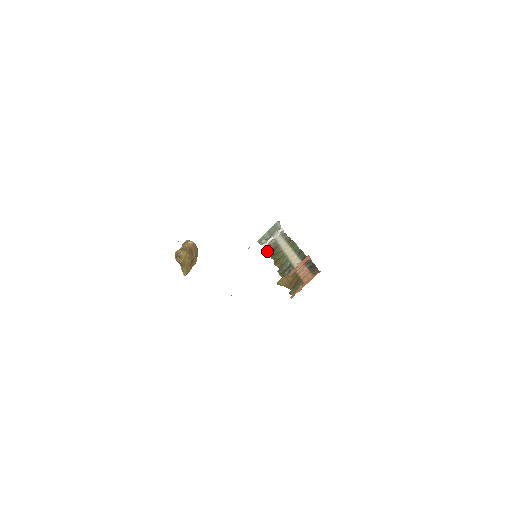
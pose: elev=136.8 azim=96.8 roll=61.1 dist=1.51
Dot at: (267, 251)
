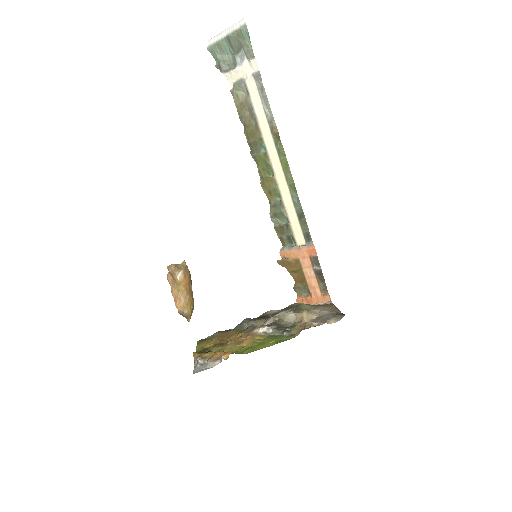
Dot at: occluded
